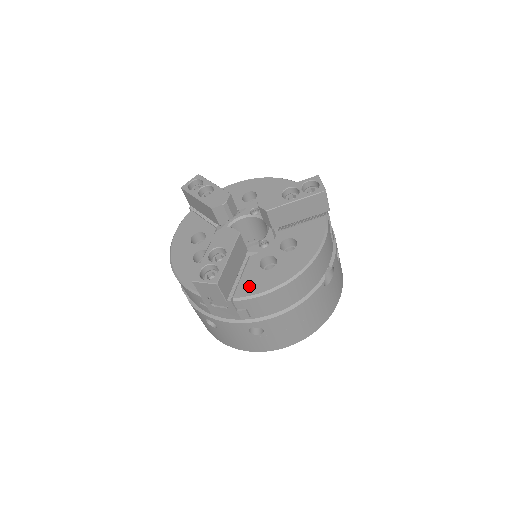
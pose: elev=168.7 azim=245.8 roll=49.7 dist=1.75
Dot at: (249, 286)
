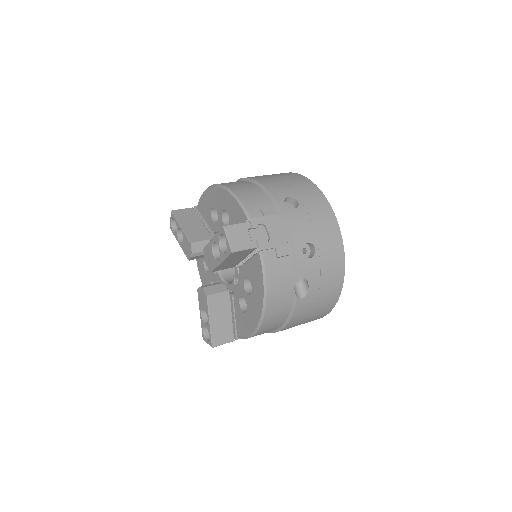
Dot at: (241, 328)
